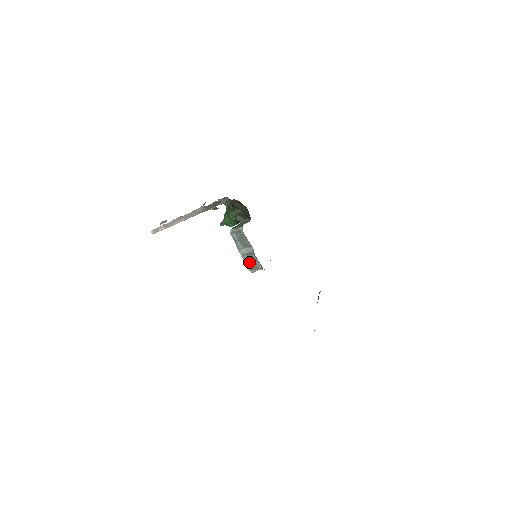
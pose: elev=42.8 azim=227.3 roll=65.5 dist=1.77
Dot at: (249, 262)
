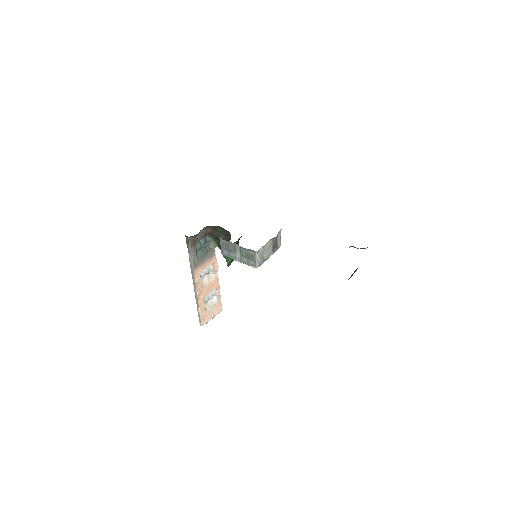
Dot at: (248, 260)
